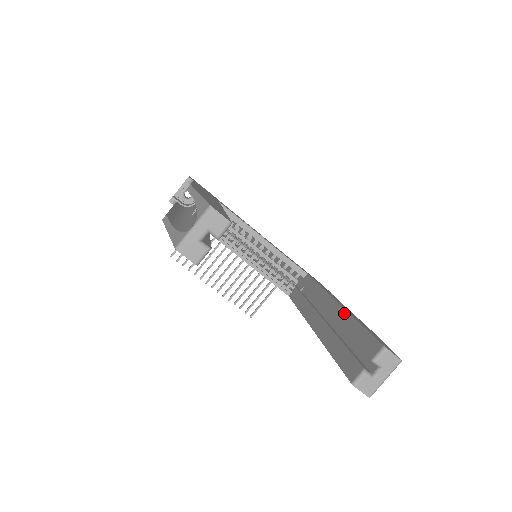
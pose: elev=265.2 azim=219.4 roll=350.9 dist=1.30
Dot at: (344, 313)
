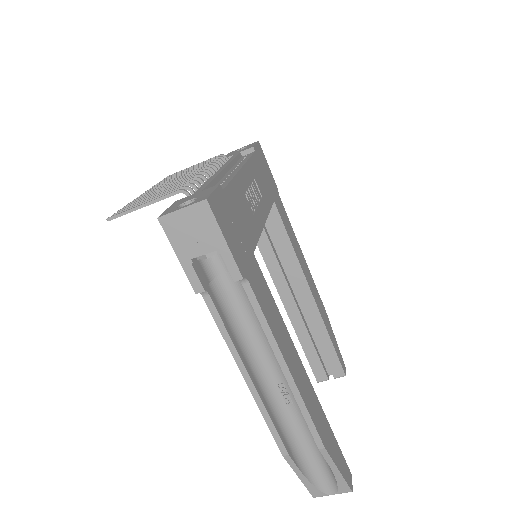
Dot at: (320, 320)
